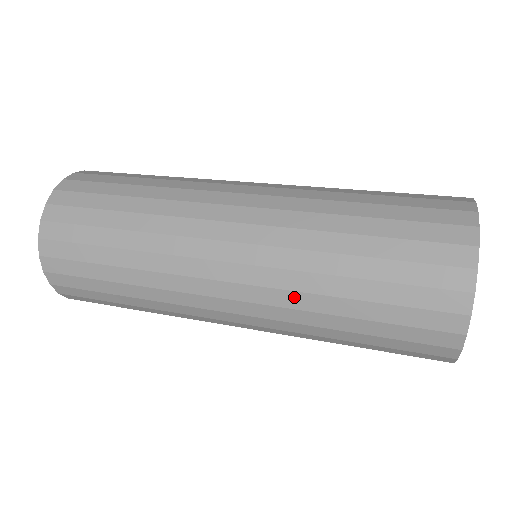
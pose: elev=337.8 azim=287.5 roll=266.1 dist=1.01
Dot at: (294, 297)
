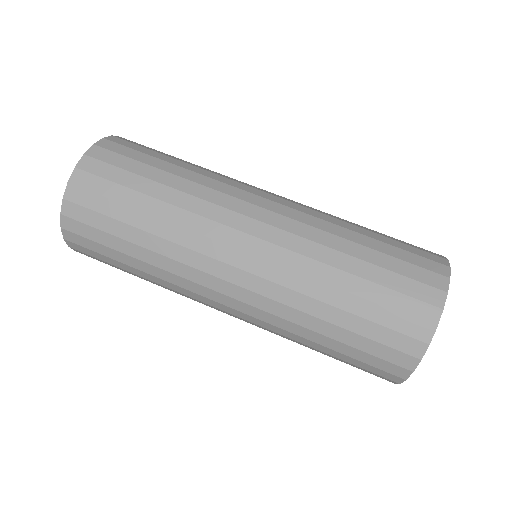
Dot at: (279, 330)
